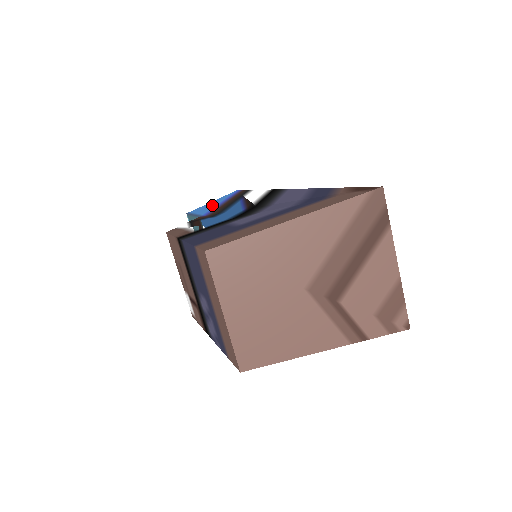
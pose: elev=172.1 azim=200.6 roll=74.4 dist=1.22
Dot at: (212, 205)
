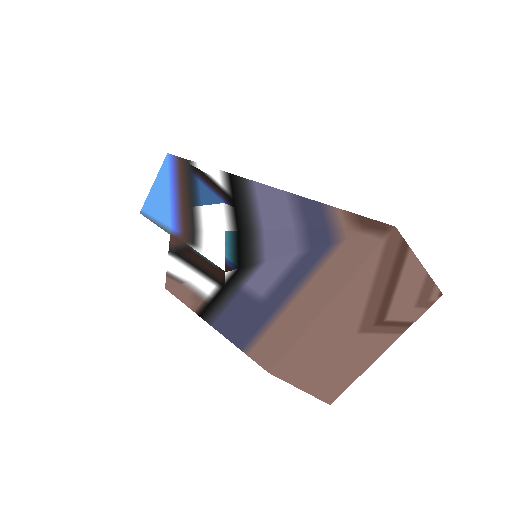
Dot at: (164, 198)
